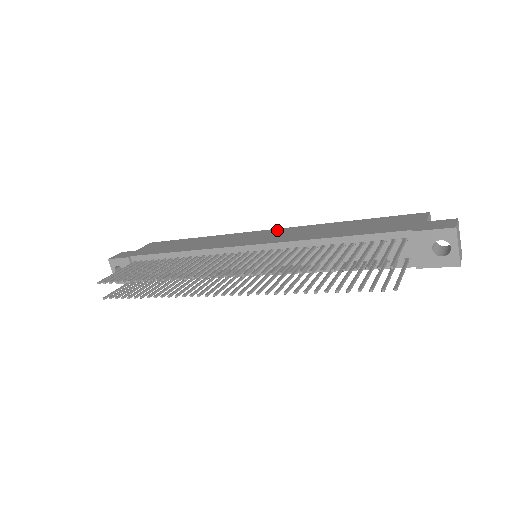
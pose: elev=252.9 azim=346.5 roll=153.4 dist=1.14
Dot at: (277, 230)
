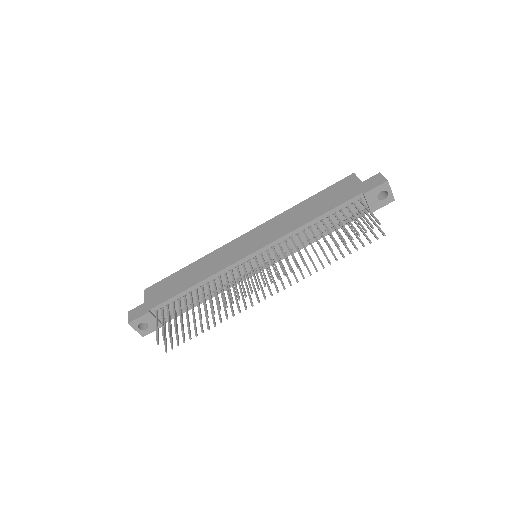
Dot at: (256, 230)
